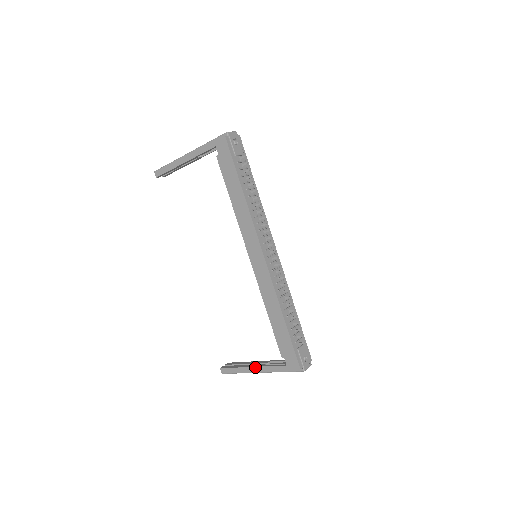
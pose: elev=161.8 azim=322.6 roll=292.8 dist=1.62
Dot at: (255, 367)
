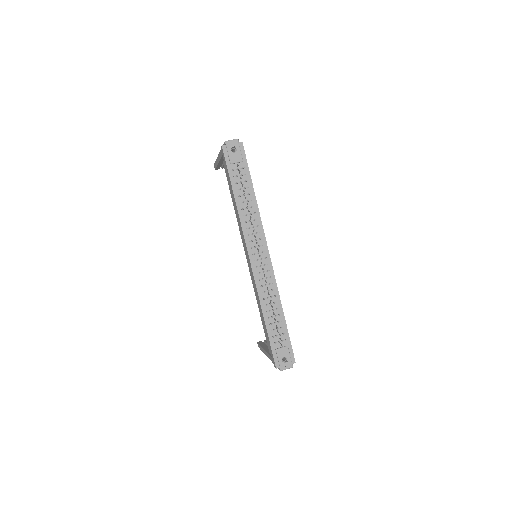
Dot at: (266, 352)
